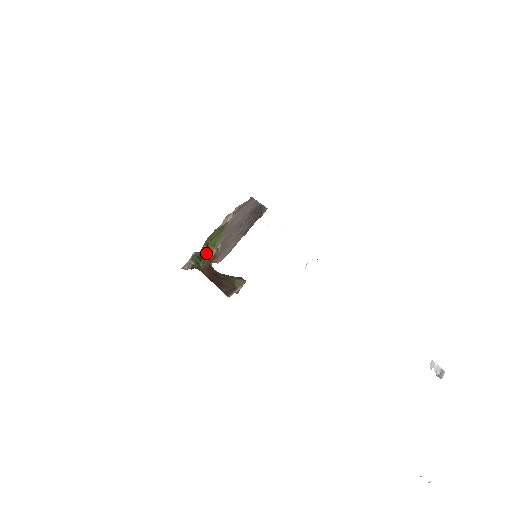
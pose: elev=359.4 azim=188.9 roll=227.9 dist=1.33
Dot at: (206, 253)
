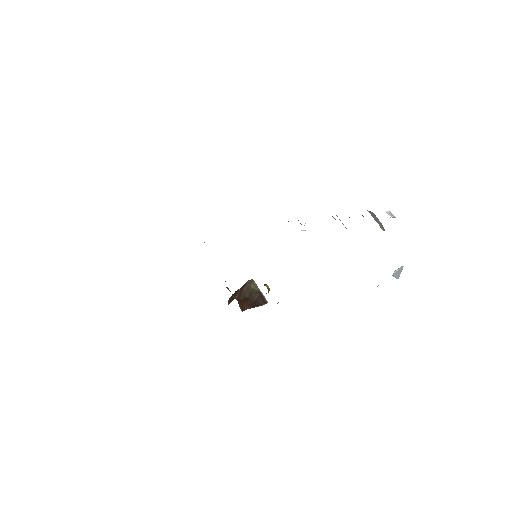
Dot at: occluded
